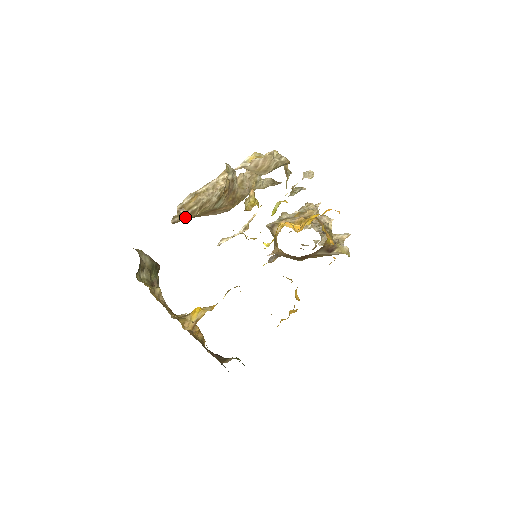
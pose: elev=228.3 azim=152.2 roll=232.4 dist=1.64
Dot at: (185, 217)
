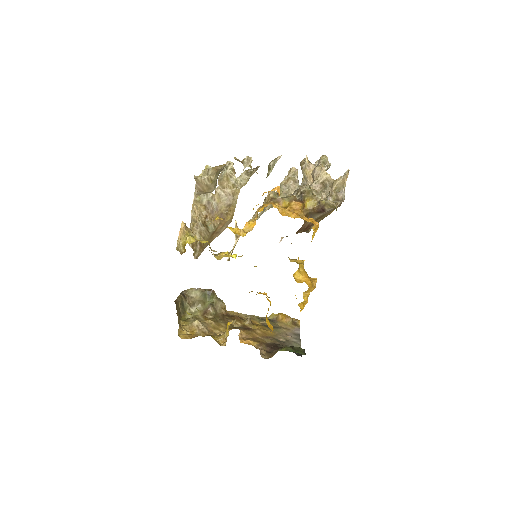
Dot at: (200, 250)
